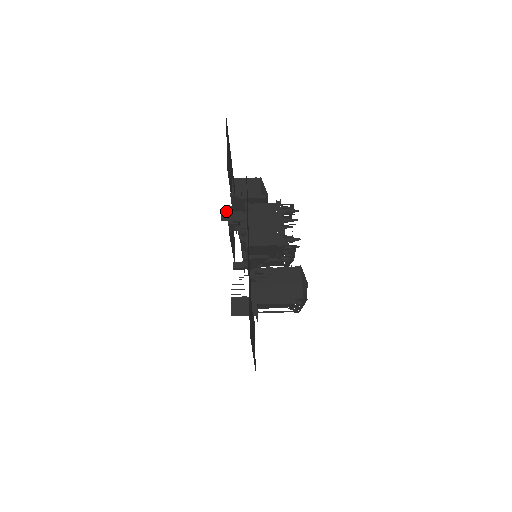
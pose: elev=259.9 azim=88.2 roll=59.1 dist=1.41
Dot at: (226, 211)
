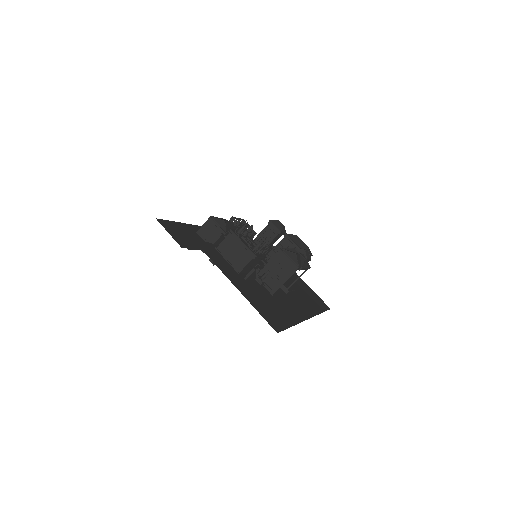
Dot at: occluded
